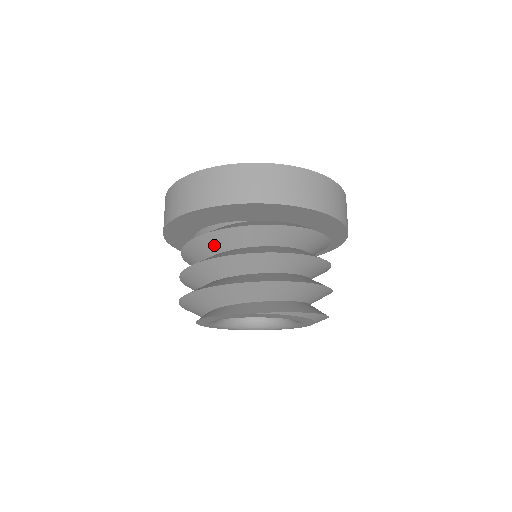
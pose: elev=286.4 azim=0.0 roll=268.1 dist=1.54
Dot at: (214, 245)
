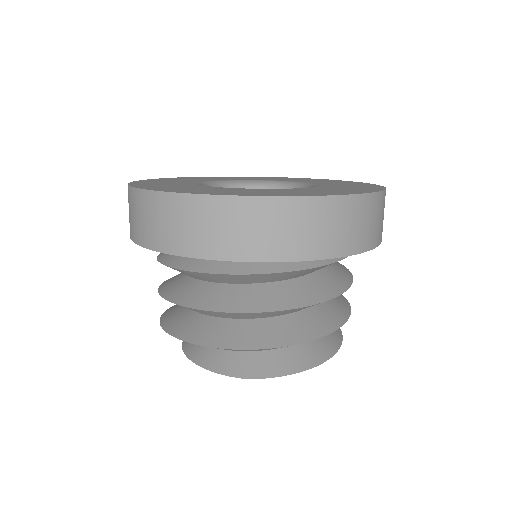
Dot at: (196, 276)
